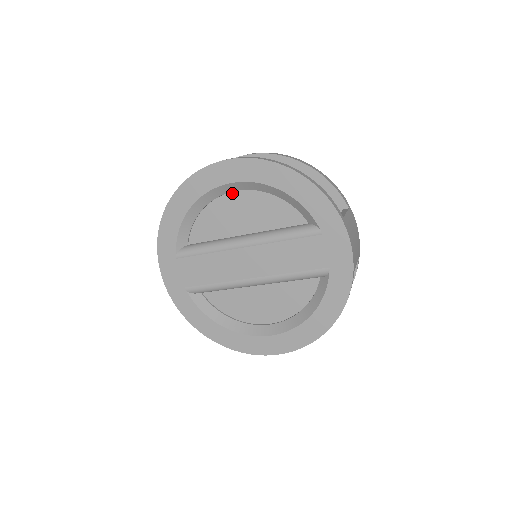
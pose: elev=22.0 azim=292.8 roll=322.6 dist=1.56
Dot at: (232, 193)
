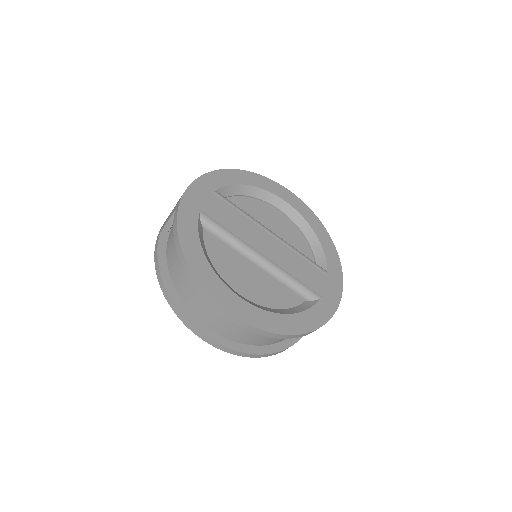
Dot at: (278, 211)
